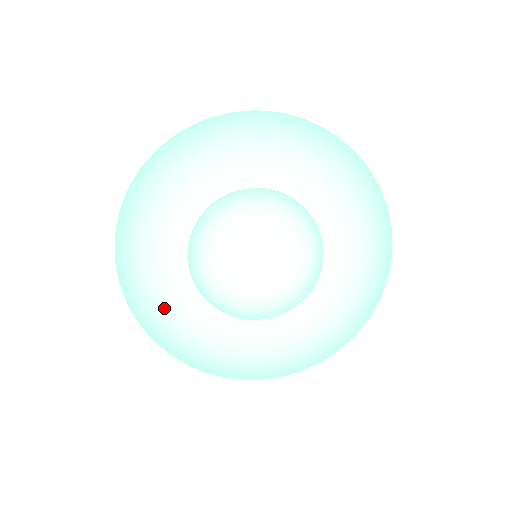
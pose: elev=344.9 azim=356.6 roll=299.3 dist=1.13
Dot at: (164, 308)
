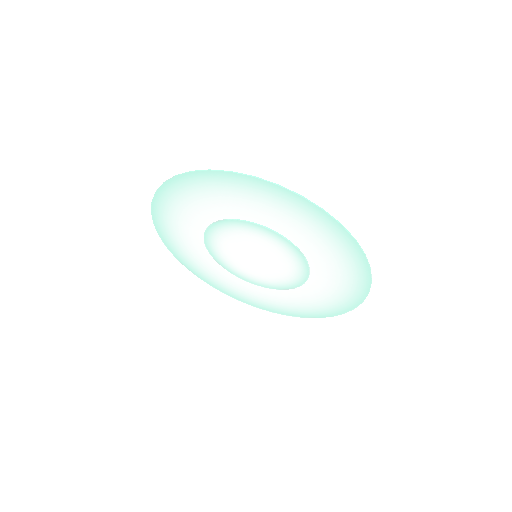
Dot at: (178, 239)
